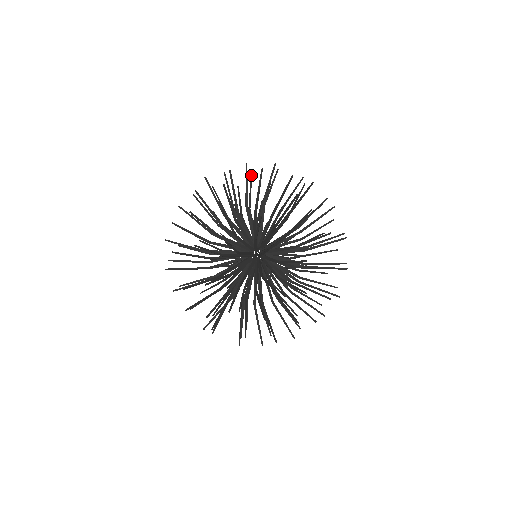
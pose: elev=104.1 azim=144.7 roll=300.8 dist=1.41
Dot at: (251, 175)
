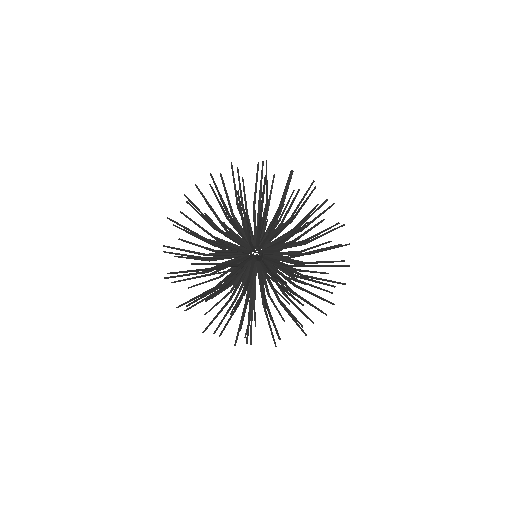
Dot at: (212, 177)
